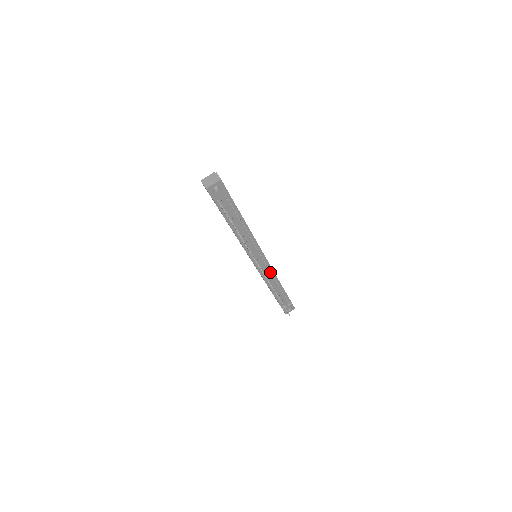
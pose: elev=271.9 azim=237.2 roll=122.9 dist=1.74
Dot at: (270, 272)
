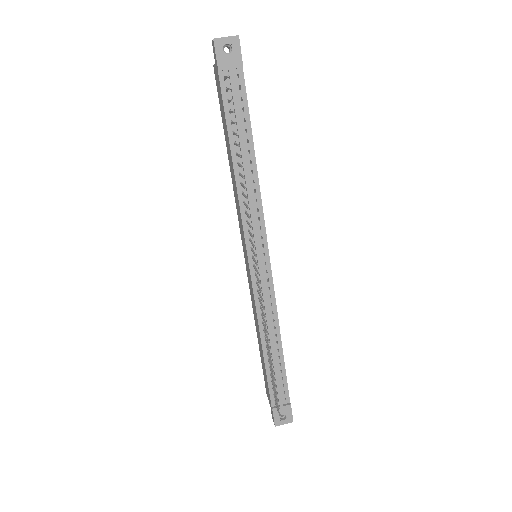
Dot at: (270, 298)
